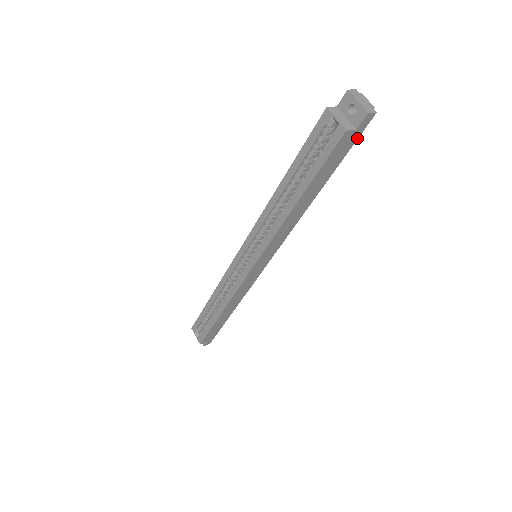
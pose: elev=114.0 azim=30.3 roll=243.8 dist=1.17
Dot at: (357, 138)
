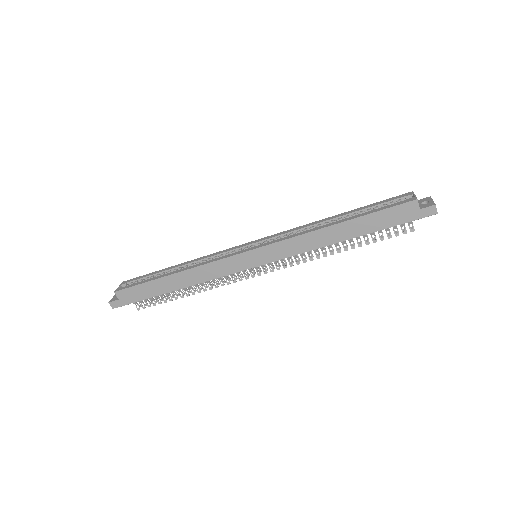
Dot at: (413, 220)
